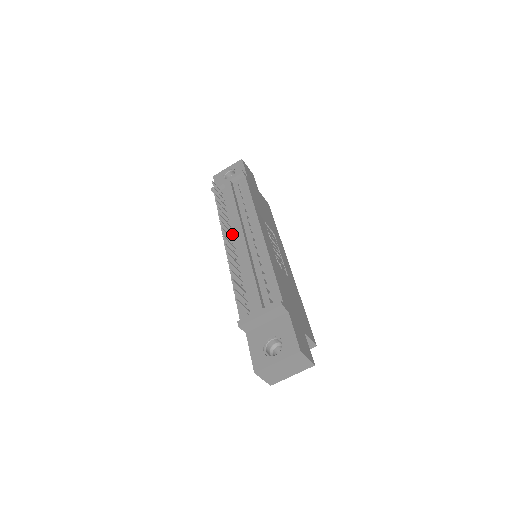
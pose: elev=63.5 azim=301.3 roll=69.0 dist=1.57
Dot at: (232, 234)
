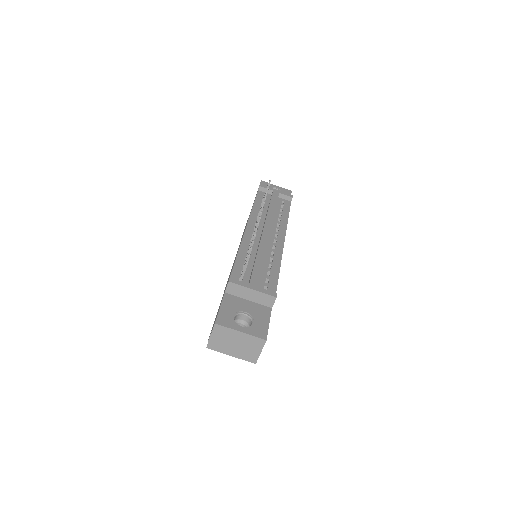
Dot at: occluded
